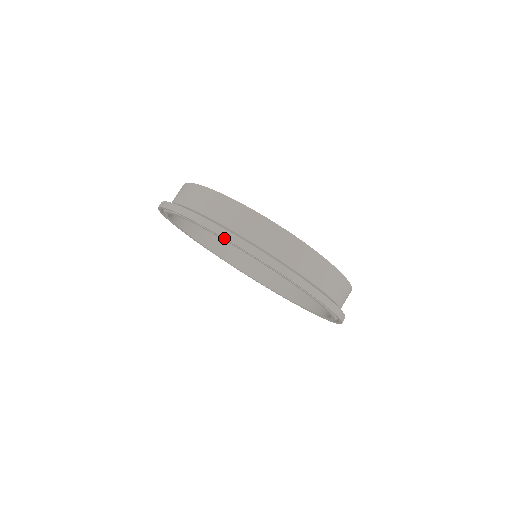
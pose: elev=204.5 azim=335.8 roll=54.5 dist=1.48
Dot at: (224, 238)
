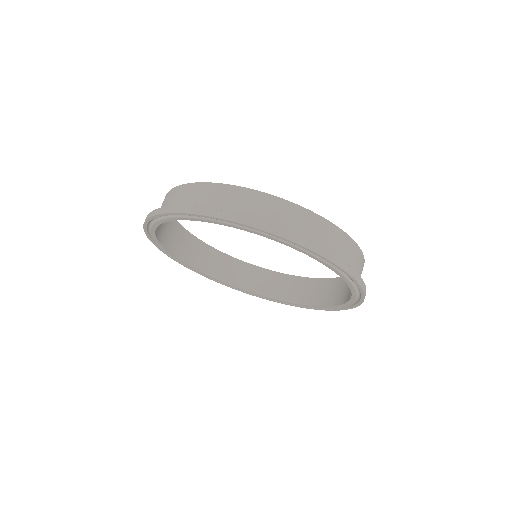
Dot at: (235, 223)
